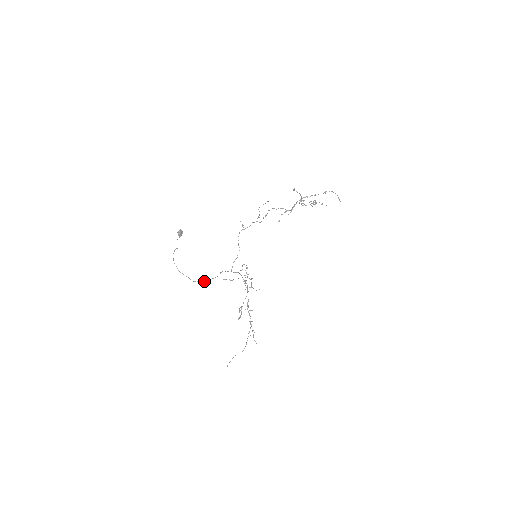
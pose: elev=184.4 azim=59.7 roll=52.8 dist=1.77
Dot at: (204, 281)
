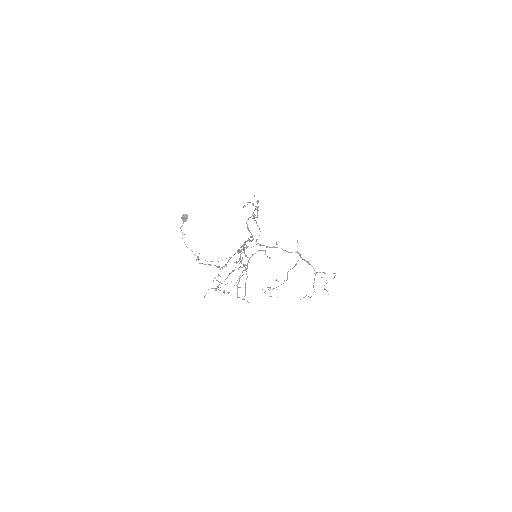
Dot at: occluded
